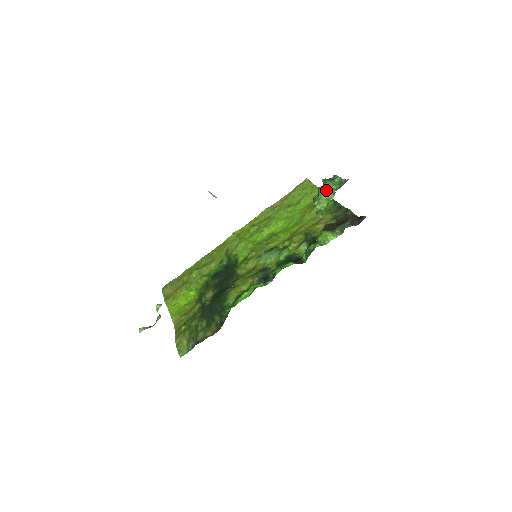
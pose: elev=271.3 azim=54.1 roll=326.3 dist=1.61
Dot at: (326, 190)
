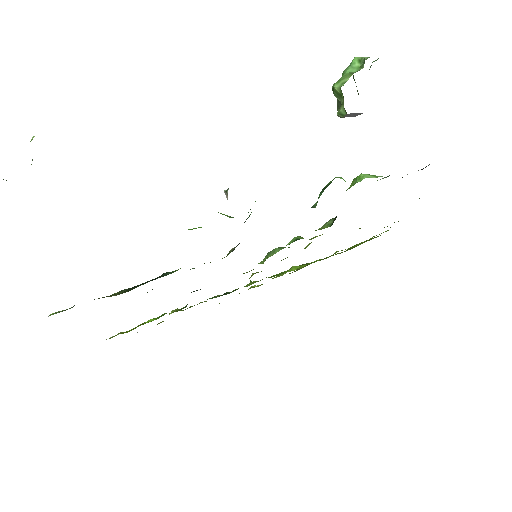
Dot at: (352, 67)
